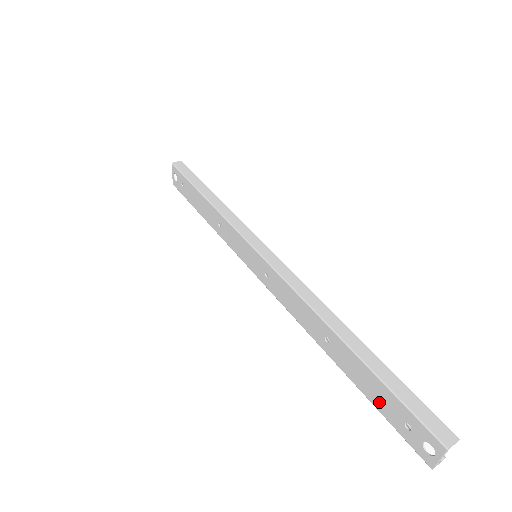
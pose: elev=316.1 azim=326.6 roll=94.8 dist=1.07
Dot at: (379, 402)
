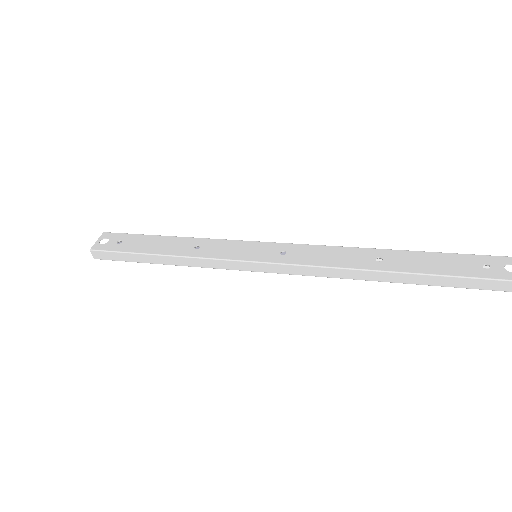
Dot at: (454, 268)
